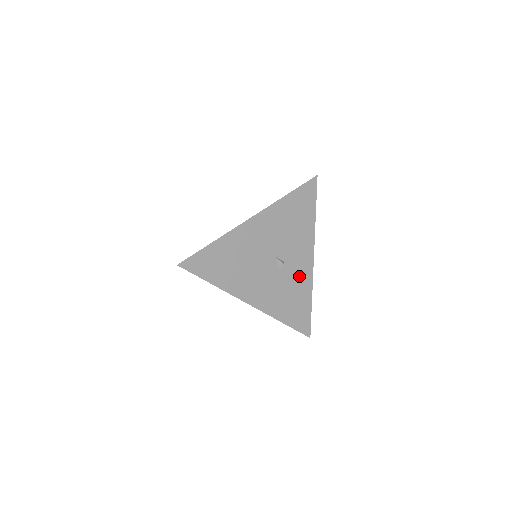
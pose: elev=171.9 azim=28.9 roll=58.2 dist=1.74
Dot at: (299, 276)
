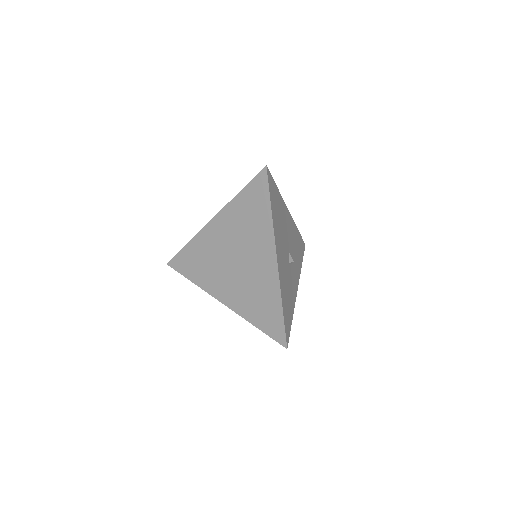
Dot at: (292, 288)
